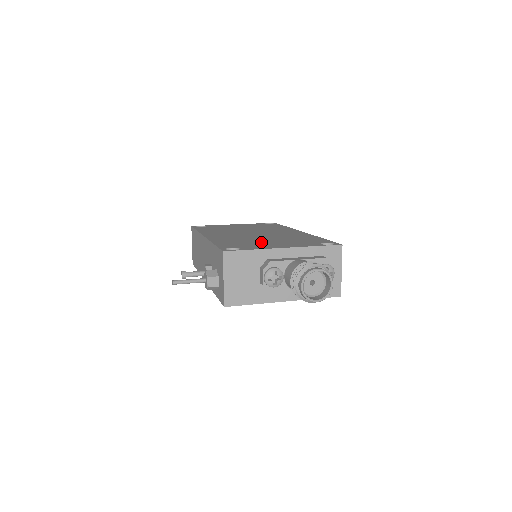
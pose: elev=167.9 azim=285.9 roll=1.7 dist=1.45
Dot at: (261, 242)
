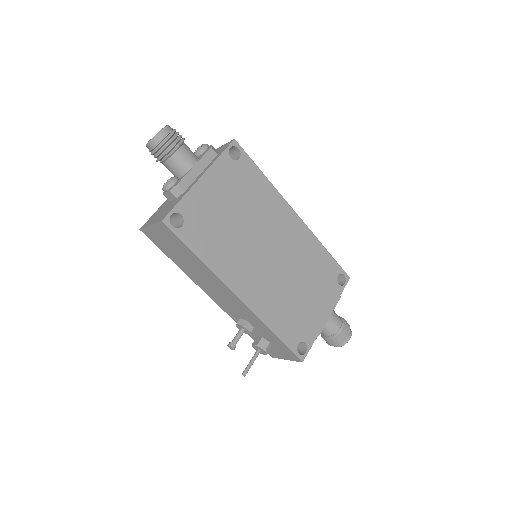
Dot at: (302, 304)
